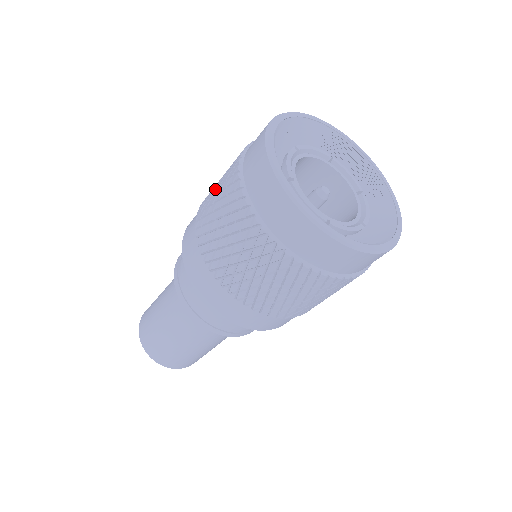
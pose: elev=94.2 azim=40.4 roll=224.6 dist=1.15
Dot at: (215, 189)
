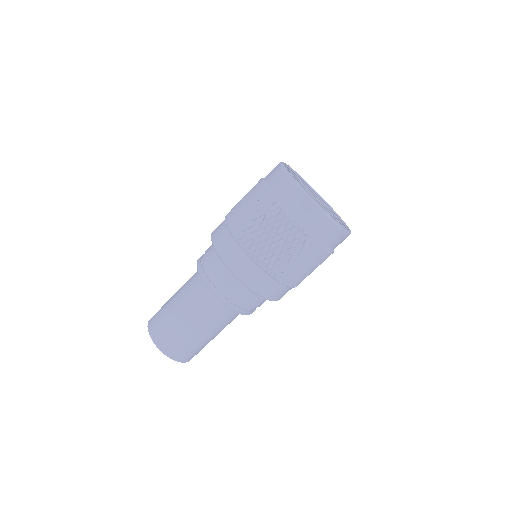
Dot at: (241, 203)
